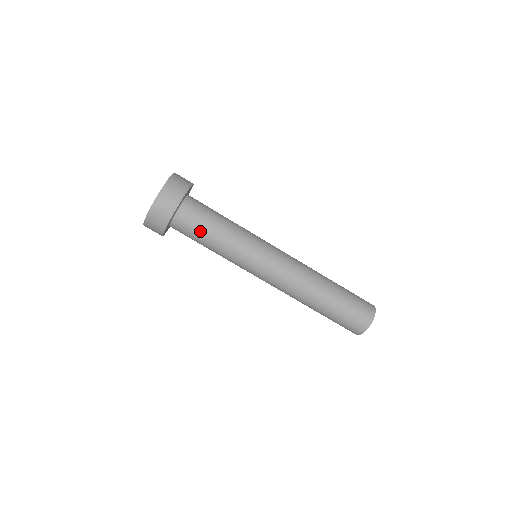
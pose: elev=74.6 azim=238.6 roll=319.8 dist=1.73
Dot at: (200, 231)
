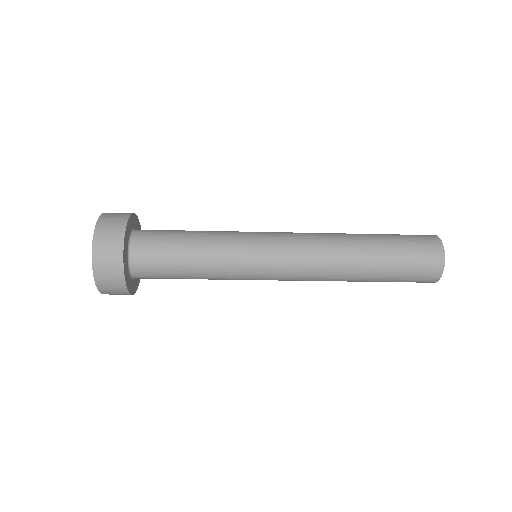
Dot at: occluded
